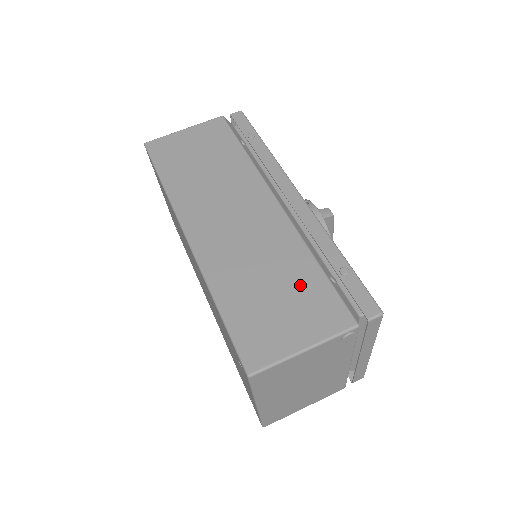
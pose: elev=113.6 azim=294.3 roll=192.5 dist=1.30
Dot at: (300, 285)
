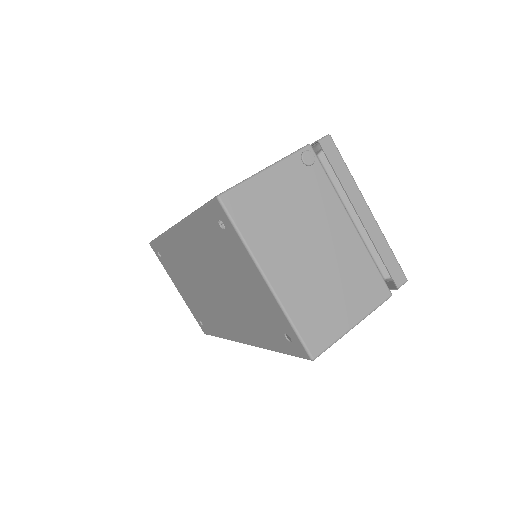
Dot at: occluded
